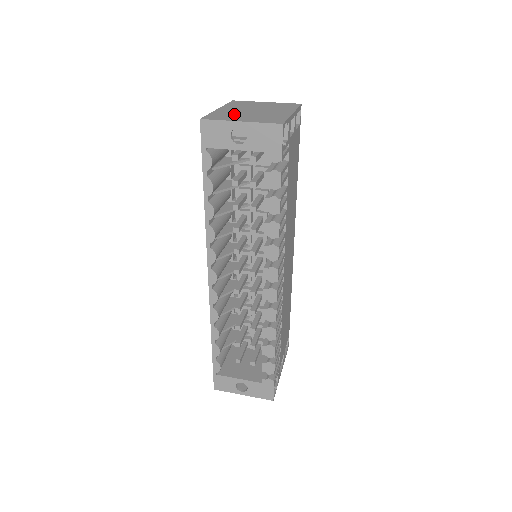
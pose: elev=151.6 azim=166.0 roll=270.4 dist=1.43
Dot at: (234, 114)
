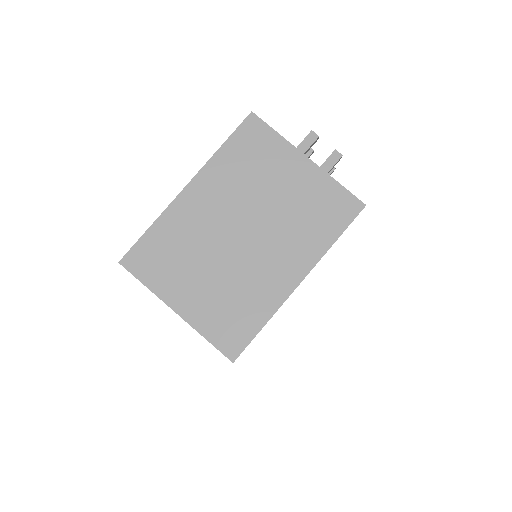
Dot at: (190, 250)
